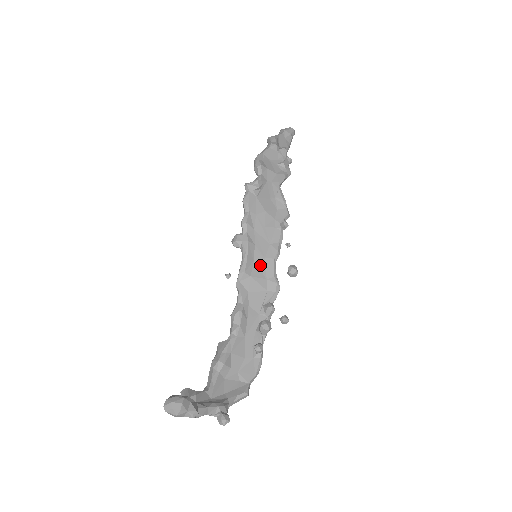
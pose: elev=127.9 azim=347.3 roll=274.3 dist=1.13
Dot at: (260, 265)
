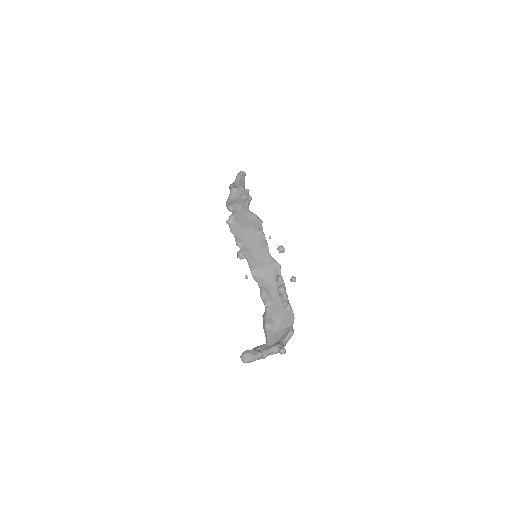
Dot at: (260, 259)
